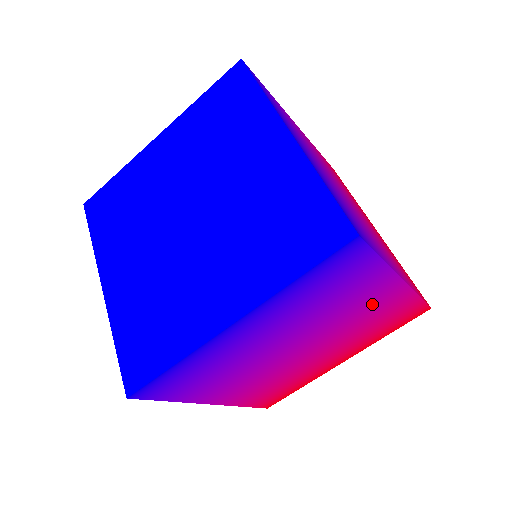
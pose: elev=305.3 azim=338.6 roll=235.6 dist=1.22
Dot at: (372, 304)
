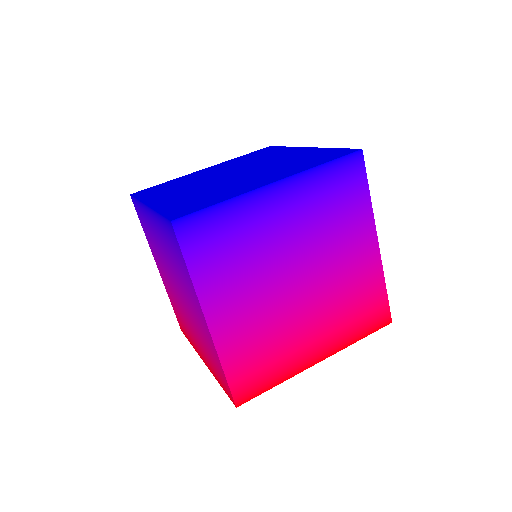
Dot at: (356, 259)
